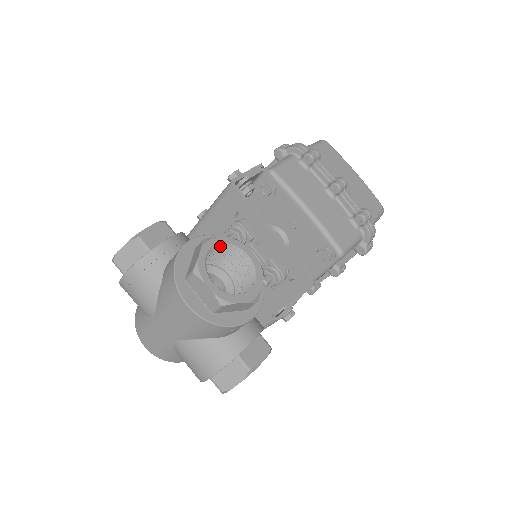
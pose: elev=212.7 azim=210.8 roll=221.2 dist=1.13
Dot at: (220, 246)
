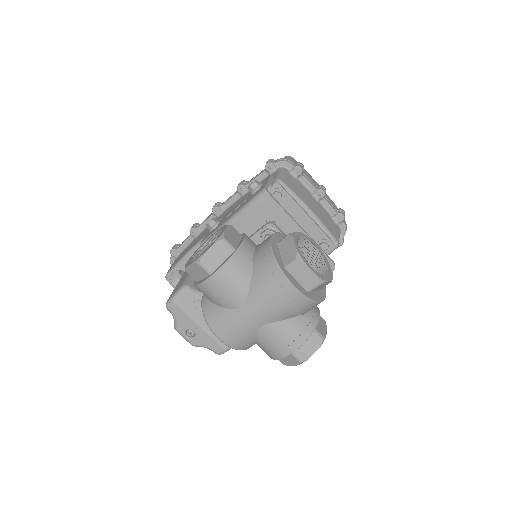
Dot at: (298, 239)
